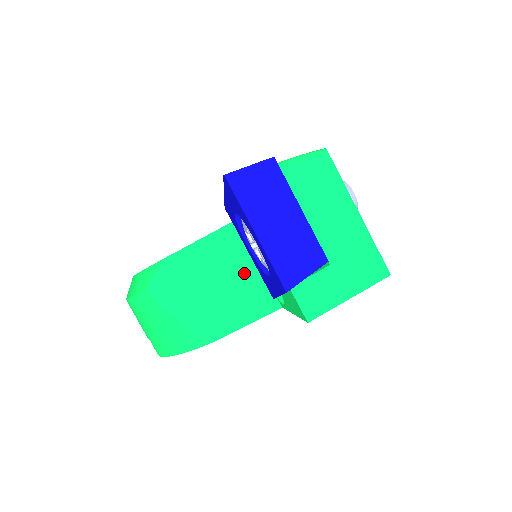
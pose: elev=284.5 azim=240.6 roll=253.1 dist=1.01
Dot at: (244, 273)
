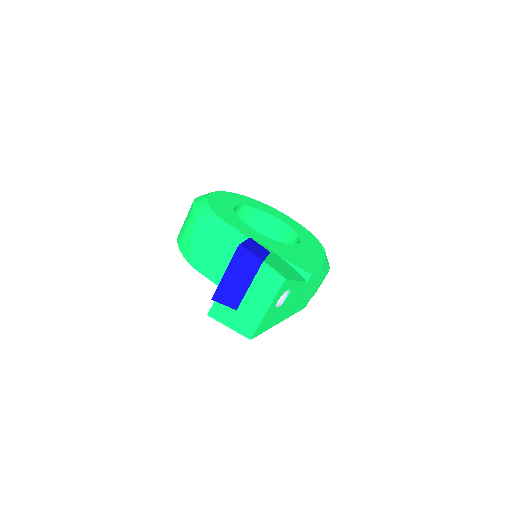
Dot at: occluded
